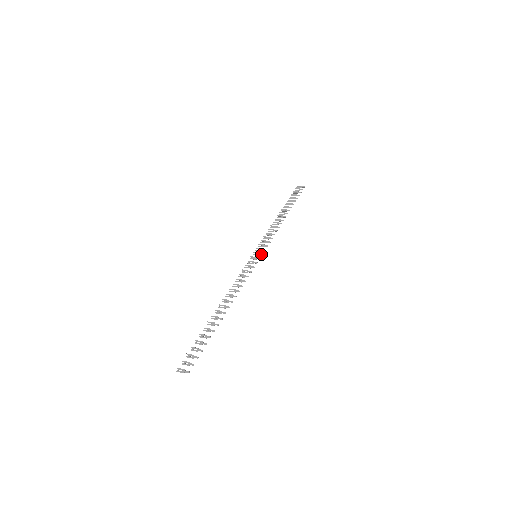
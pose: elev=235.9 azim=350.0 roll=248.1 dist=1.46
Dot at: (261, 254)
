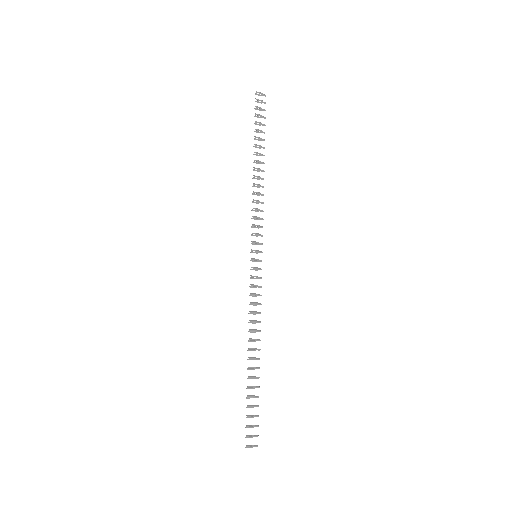
Dot at: occluded
